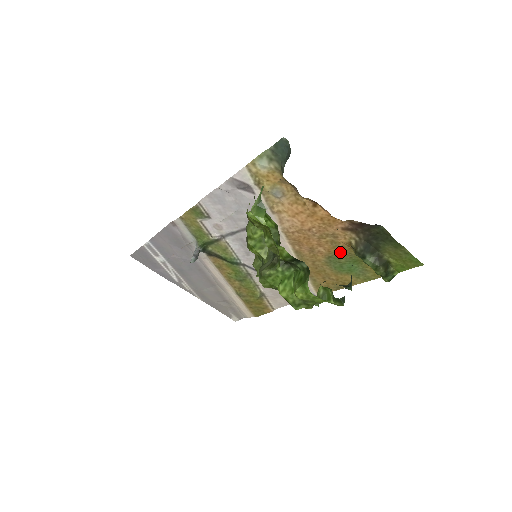
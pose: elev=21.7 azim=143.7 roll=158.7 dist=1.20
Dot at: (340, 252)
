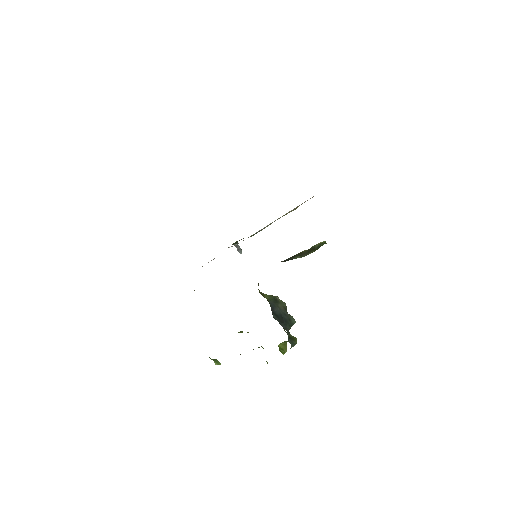
Dot at: occluded
